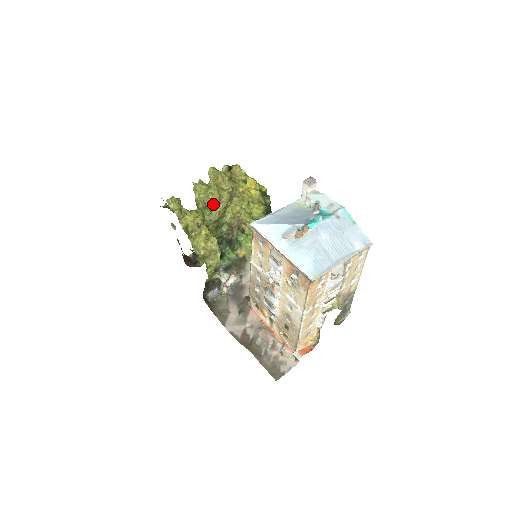
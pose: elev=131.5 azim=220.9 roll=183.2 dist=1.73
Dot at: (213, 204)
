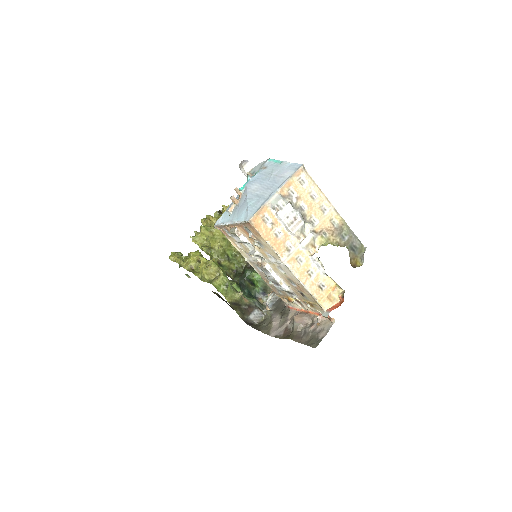
Dot at: occluded
